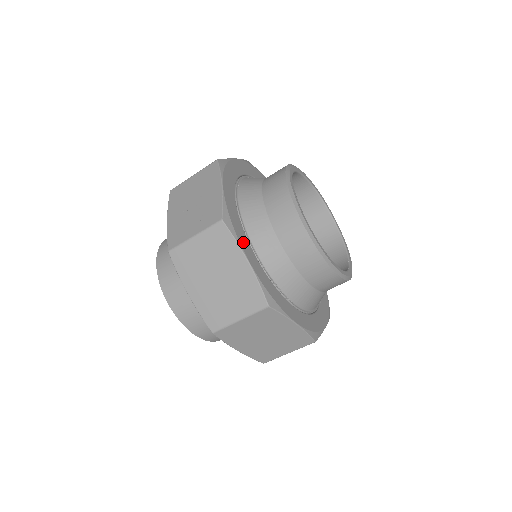
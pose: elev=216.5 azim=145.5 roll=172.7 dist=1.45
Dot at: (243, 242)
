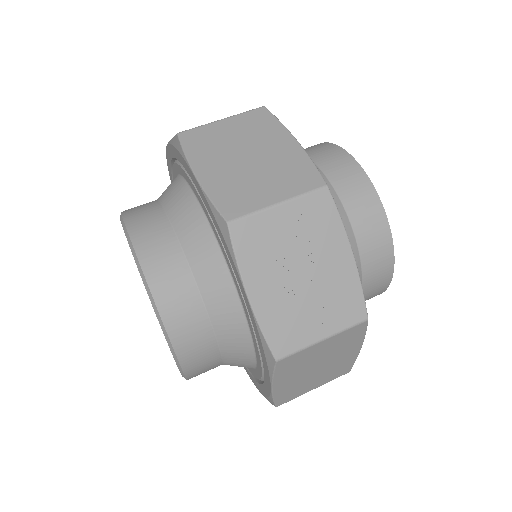
Dot at: occluded
